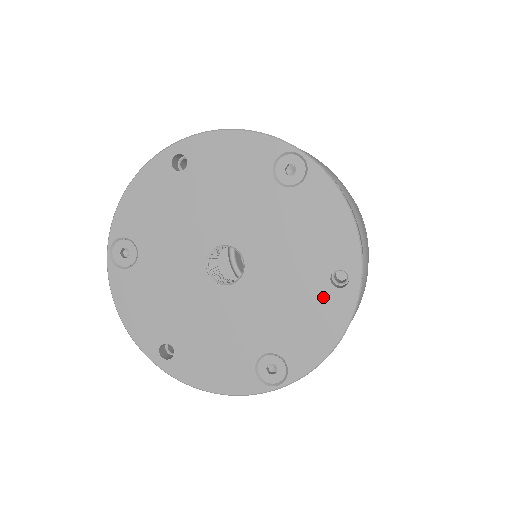
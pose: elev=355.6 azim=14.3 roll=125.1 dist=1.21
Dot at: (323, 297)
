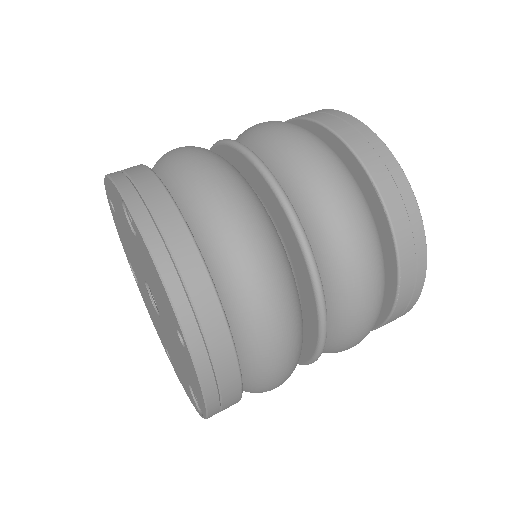
Dot at: (183, 352)
